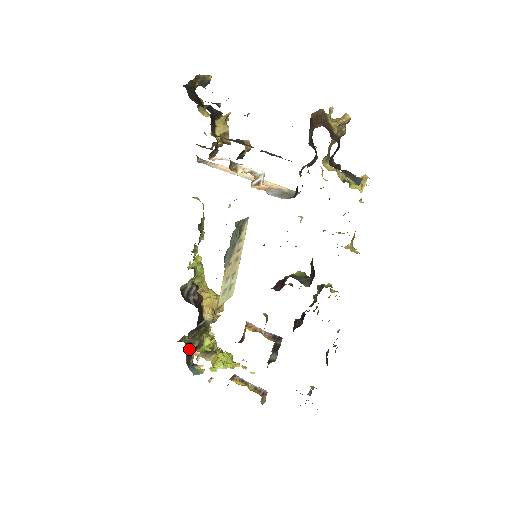
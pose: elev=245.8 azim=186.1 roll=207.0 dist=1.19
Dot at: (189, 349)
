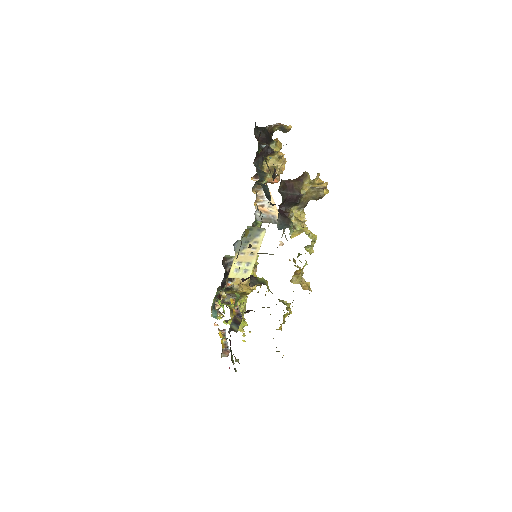
Dot at: occluded
